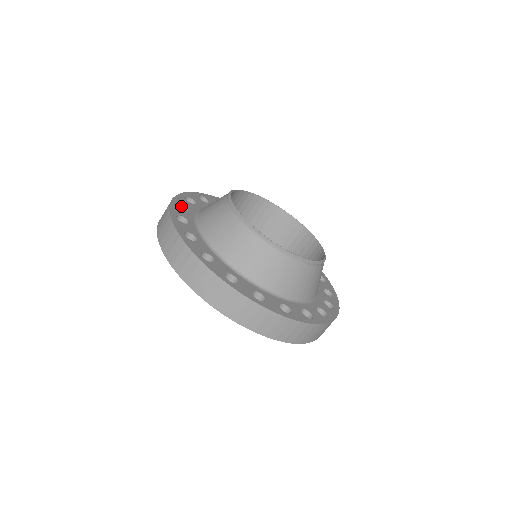
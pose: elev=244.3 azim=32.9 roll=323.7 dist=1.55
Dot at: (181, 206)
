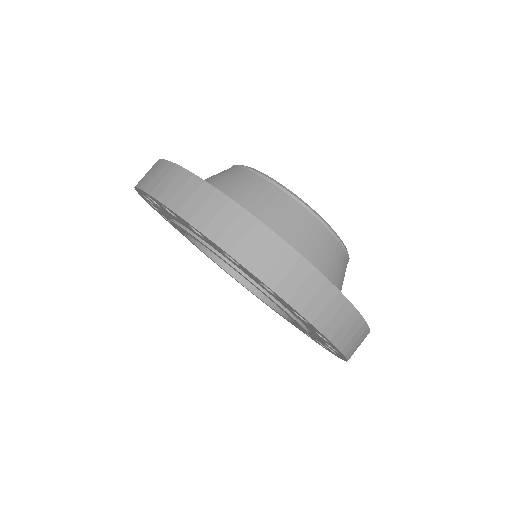
Dot at: occluded
